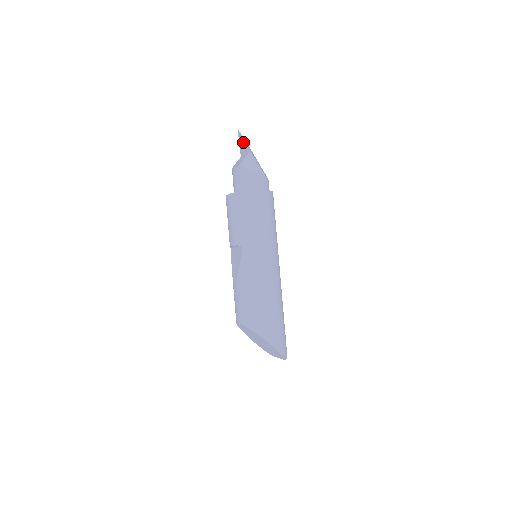
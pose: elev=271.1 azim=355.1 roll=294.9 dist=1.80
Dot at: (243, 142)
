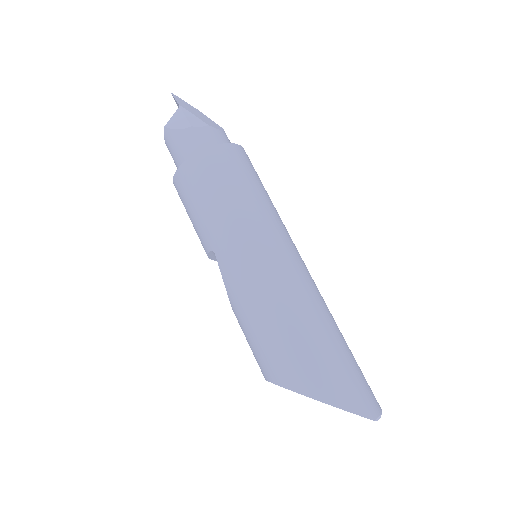
Dot at: (176, 102)
